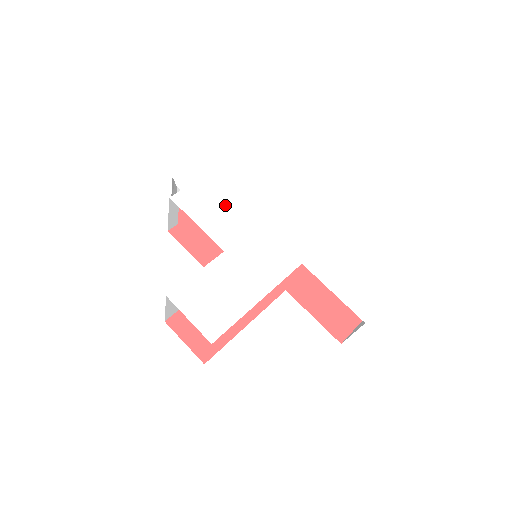
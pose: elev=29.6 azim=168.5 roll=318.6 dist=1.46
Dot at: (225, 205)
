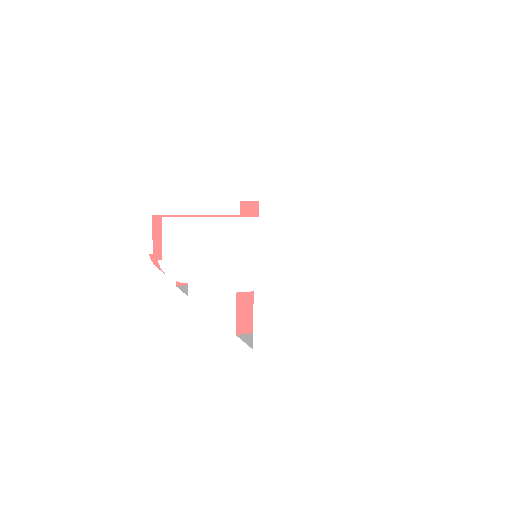
Dot at: (223, 261)
